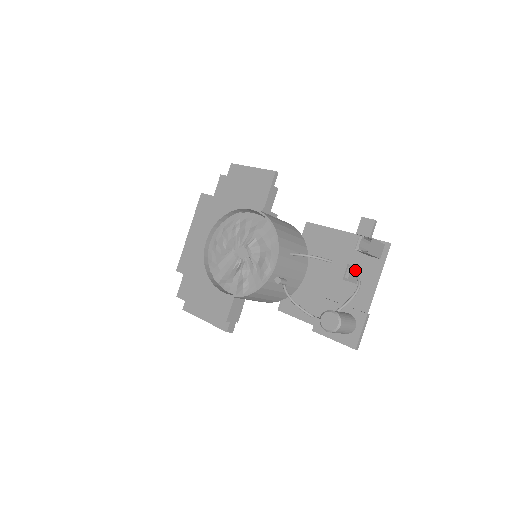
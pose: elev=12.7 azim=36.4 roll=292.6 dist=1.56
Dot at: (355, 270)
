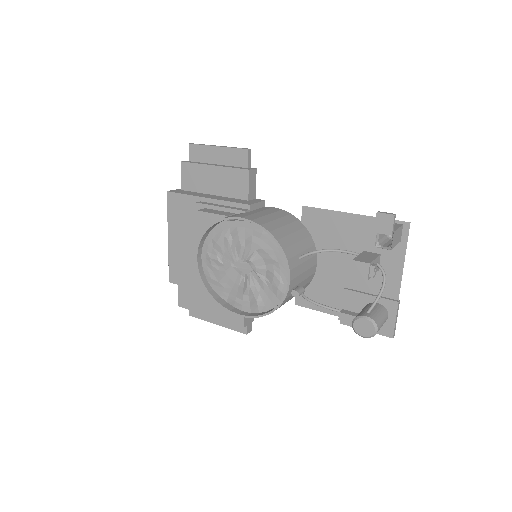
Dot at: (376, 261)
